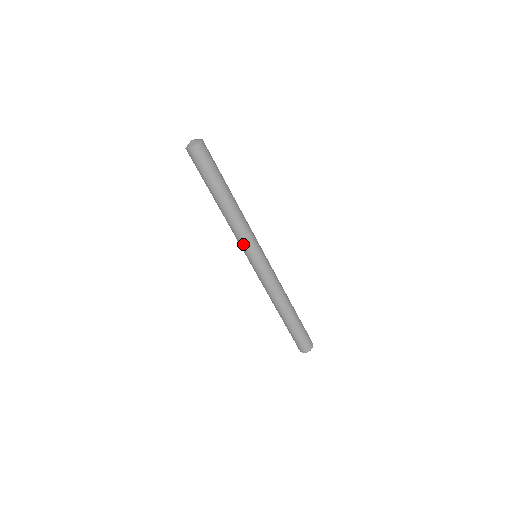
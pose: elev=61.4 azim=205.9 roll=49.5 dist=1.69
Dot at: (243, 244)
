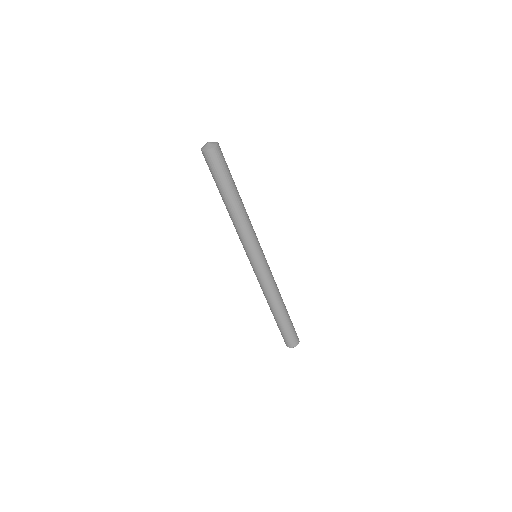
Dot at: (248, 244)
